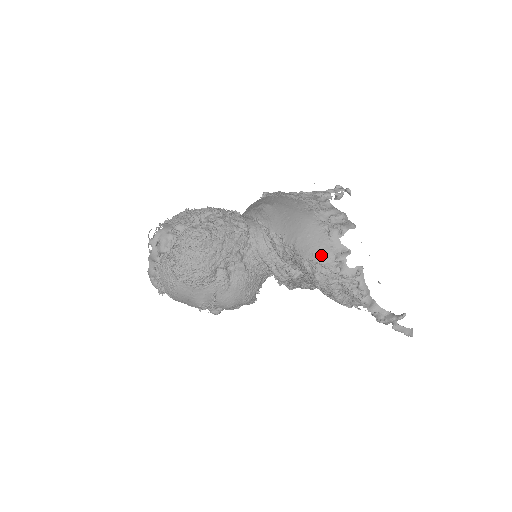
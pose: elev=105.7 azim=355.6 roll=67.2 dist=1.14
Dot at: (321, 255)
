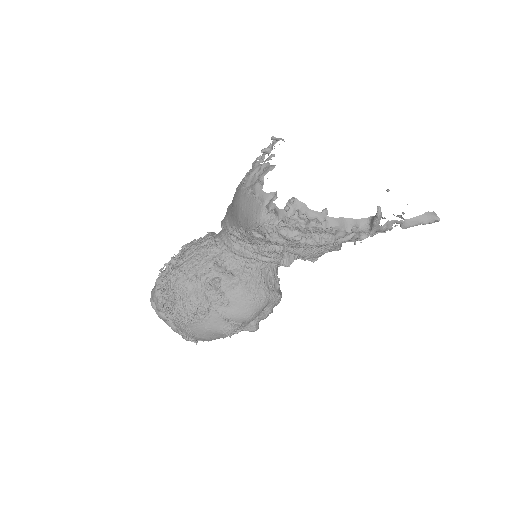
Dot at: (256, 218)
